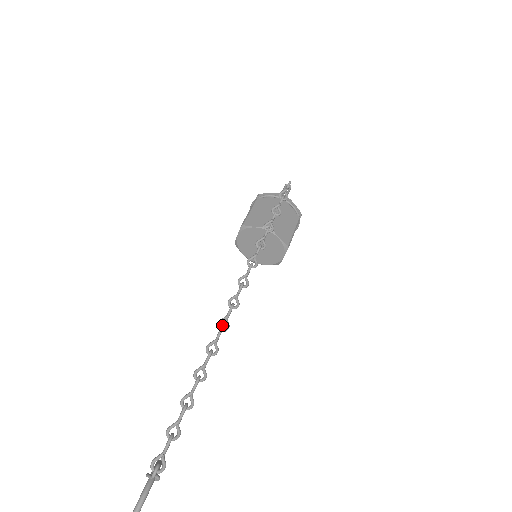
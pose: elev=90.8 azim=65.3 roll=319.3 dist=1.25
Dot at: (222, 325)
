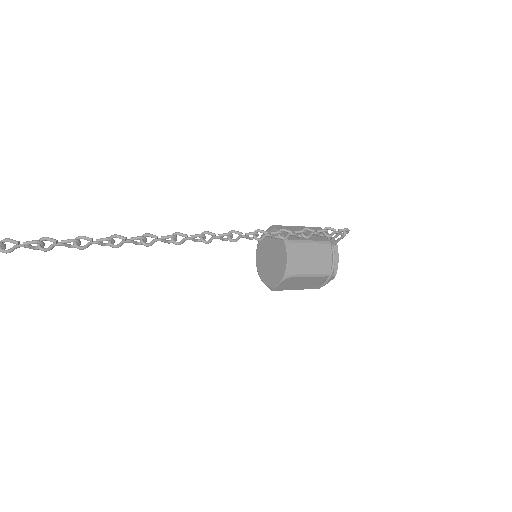
Dot at: occluded
